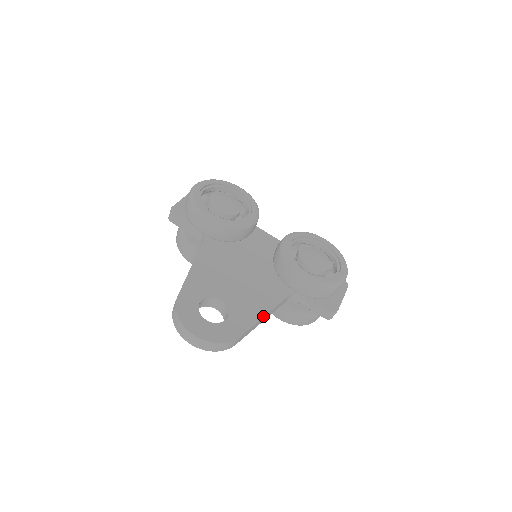
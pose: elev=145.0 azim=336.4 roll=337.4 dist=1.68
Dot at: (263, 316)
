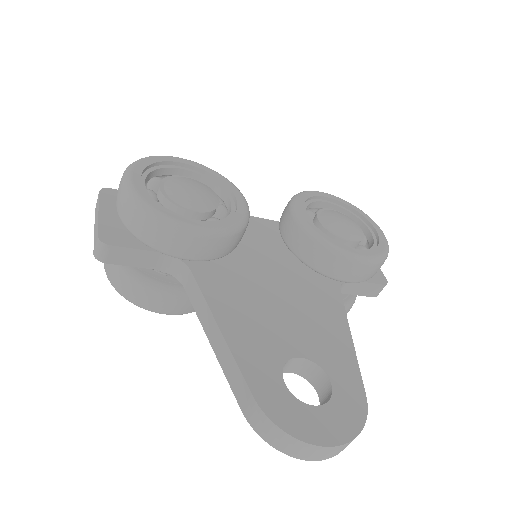
Dot at: (352, 343)
